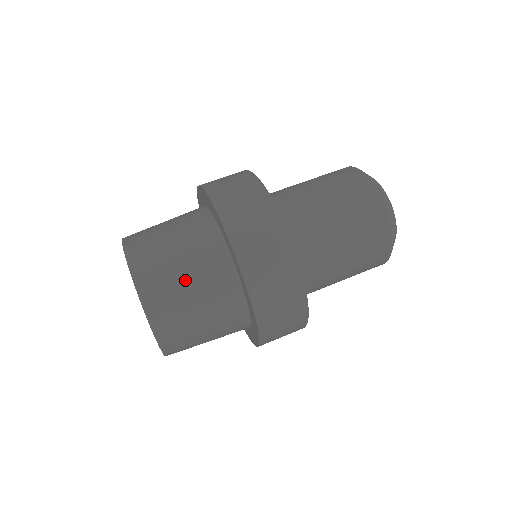
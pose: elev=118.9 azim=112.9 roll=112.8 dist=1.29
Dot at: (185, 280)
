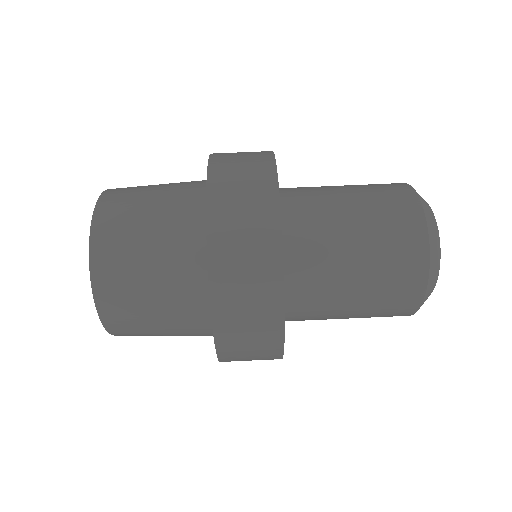
Dot at: (161, 333)
